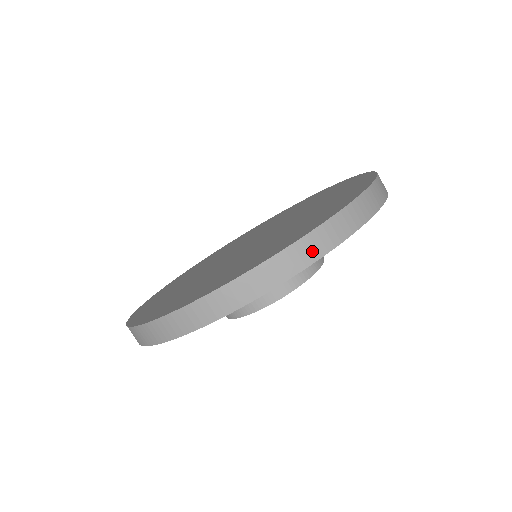
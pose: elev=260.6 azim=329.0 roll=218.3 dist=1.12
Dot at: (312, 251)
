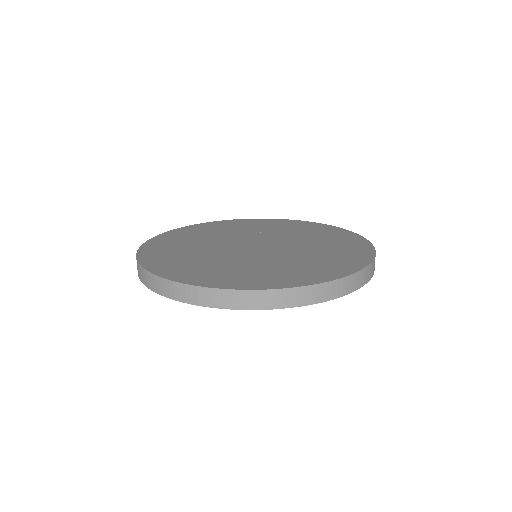
Dot at: (278, 301)
